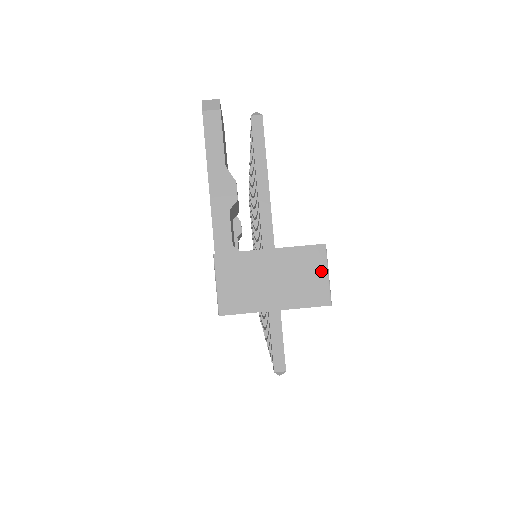
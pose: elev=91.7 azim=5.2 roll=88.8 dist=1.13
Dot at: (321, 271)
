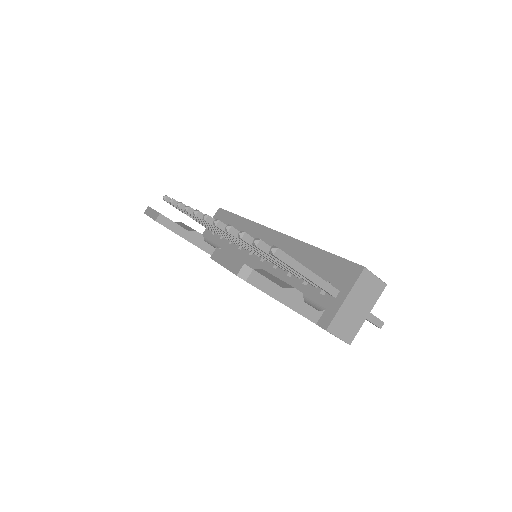
Dot at: (372, 279)
